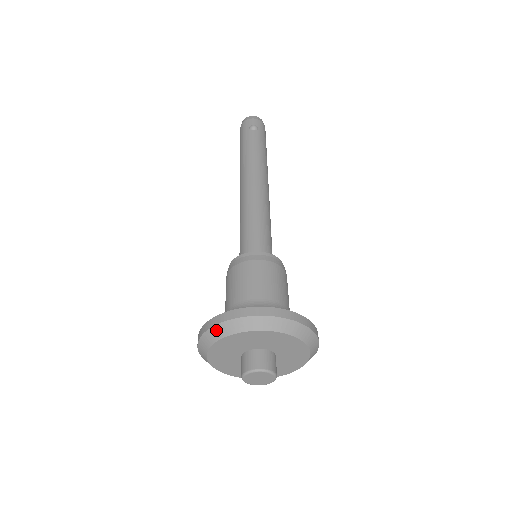
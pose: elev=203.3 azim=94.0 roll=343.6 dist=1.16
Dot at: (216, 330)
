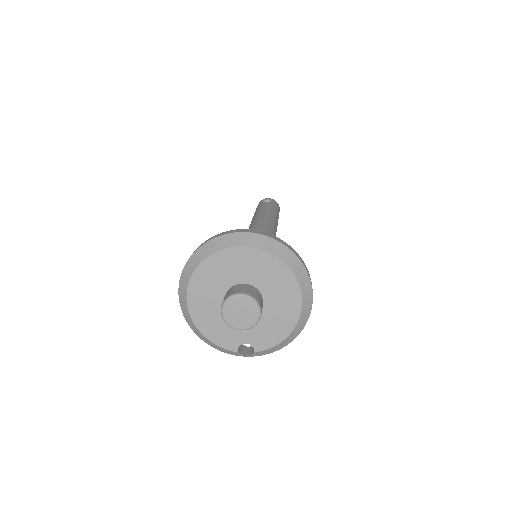
Dot at: (195, 257)
